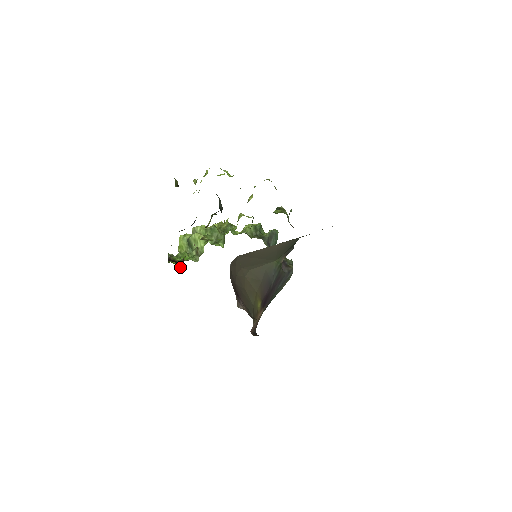
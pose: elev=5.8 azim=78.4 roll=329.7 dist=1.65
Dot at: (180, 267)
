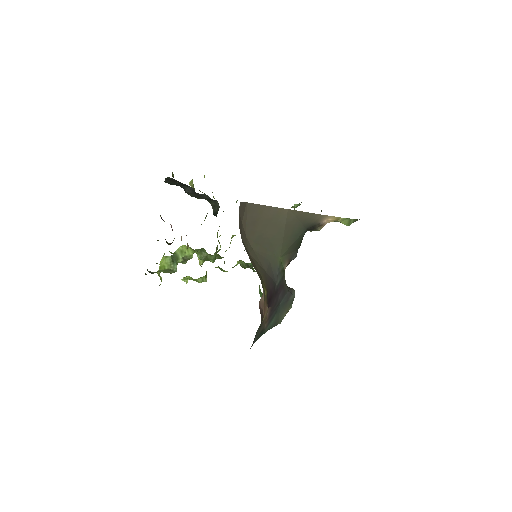
Dot at: (169, 244)
